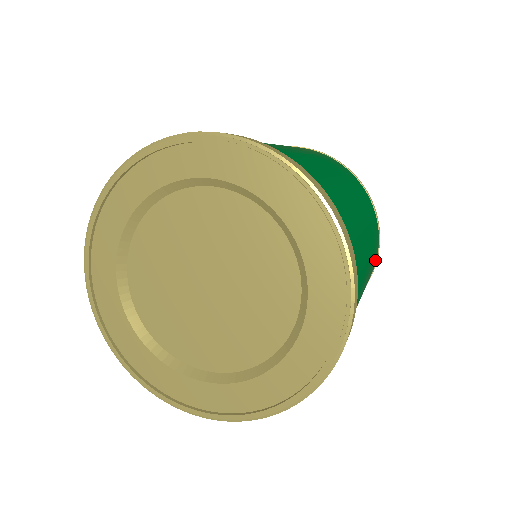
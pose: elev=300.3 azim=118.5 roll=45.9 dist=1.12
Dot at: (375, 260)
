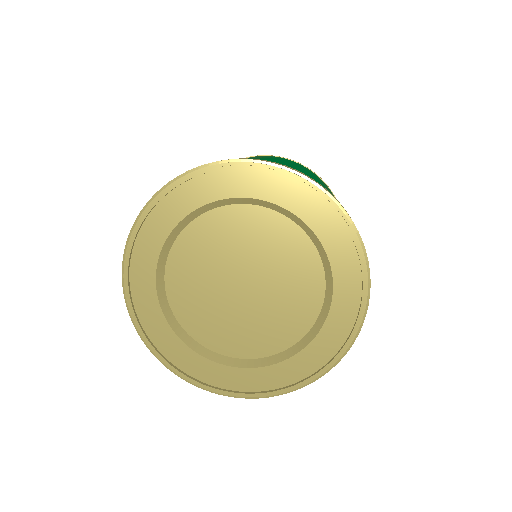
Dot at: occluded
